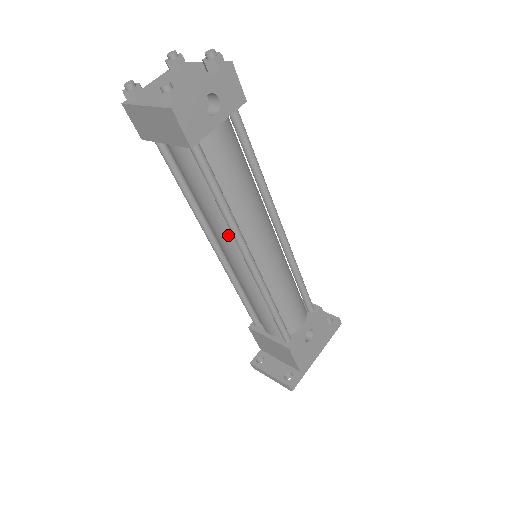
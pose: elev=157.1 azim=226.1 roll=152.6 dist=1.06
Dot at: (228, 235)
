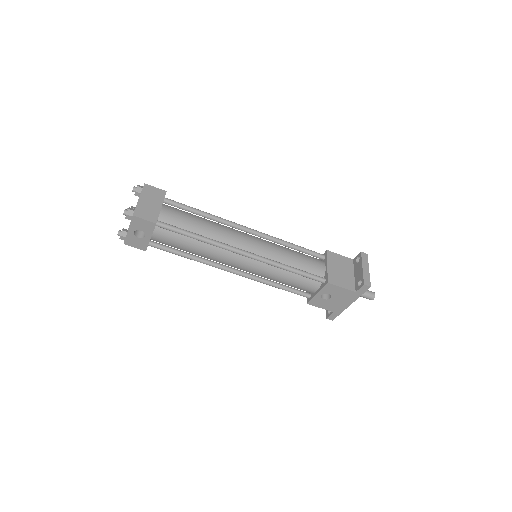
Dot at: occluded
